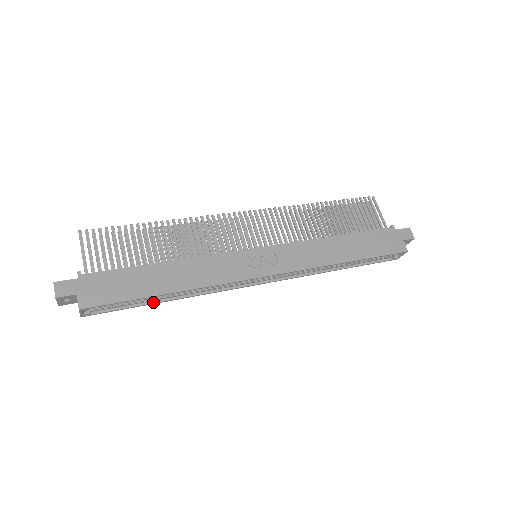
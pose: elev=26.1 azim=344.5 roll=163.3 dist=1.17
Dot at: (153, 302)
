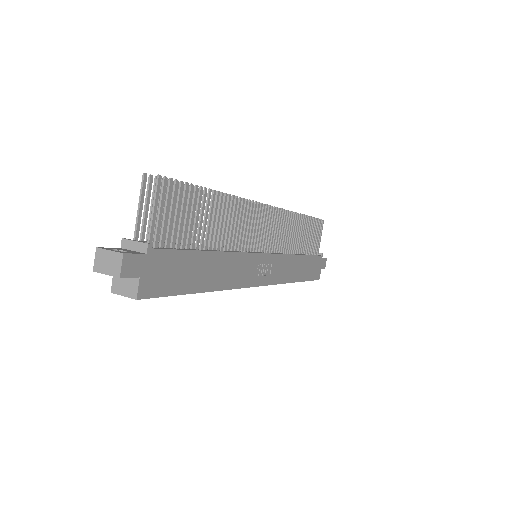
Dot at: occluded
